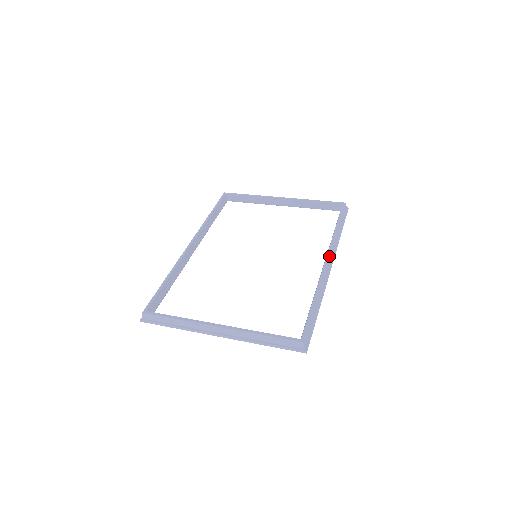
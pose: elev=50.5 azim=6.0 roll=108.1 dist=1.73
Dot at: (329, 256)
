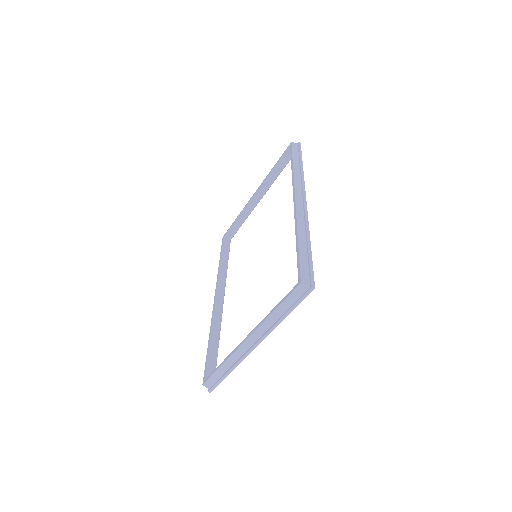
Dot at: (294, 194)
